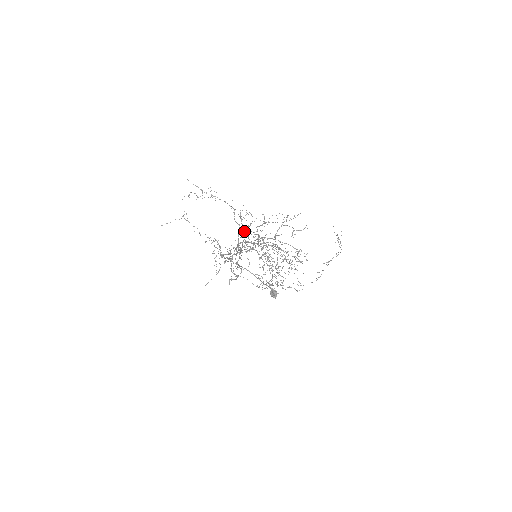
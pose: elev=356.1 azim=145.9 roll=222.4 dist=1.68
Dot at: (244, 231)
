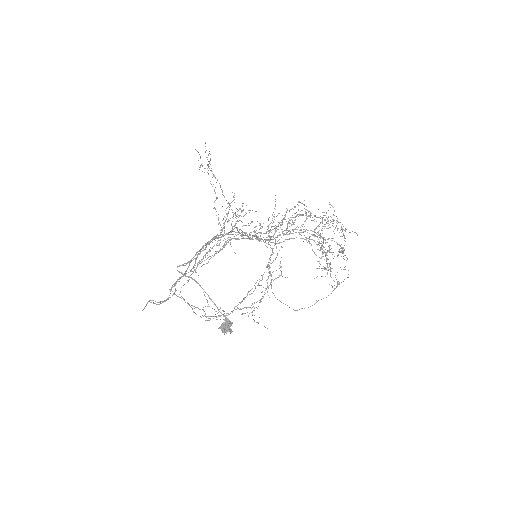
Dot at: occluded
